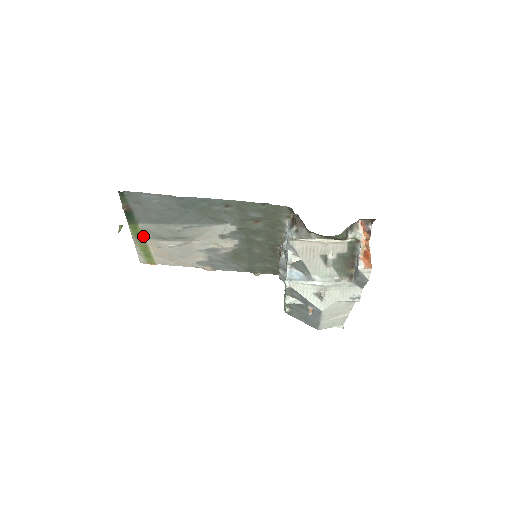
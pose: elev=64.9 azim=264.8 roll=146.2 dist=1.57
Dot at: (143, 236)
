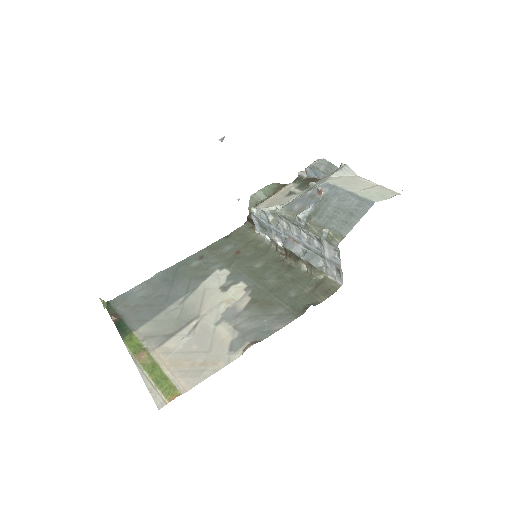
Dot at: (144, 348)
